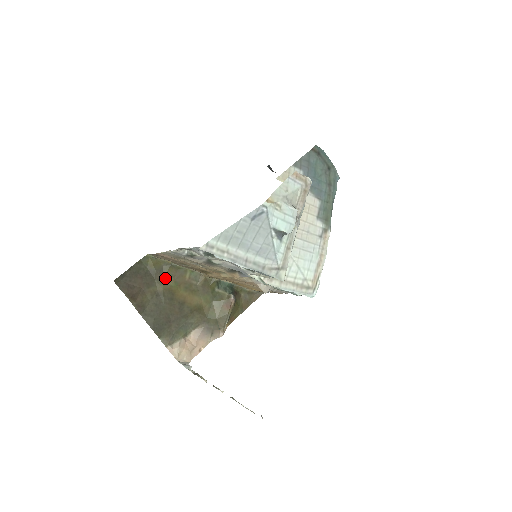
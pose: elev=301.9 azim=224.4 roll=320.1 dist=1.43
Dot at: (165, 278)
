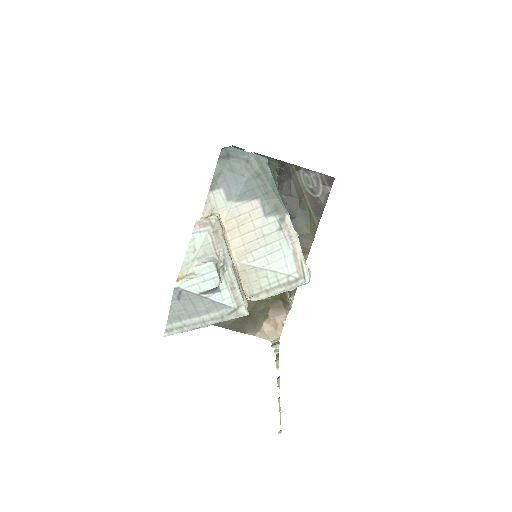
Dot at: occluded
